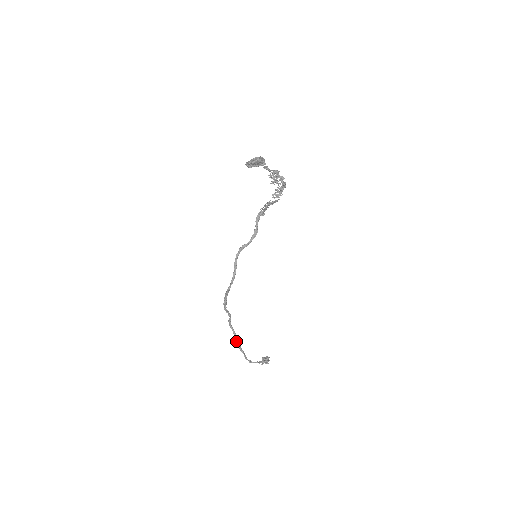
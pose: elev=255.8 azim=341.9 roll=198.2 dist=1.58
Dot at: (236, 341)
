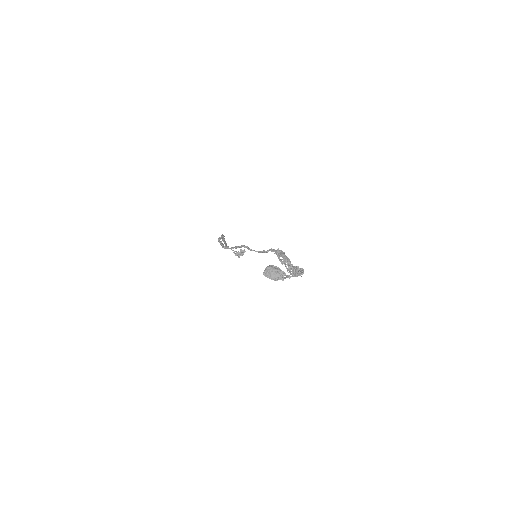
Dot at: (223, 240)
